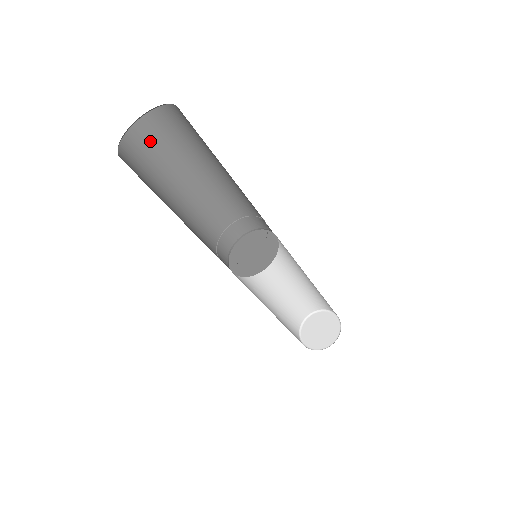
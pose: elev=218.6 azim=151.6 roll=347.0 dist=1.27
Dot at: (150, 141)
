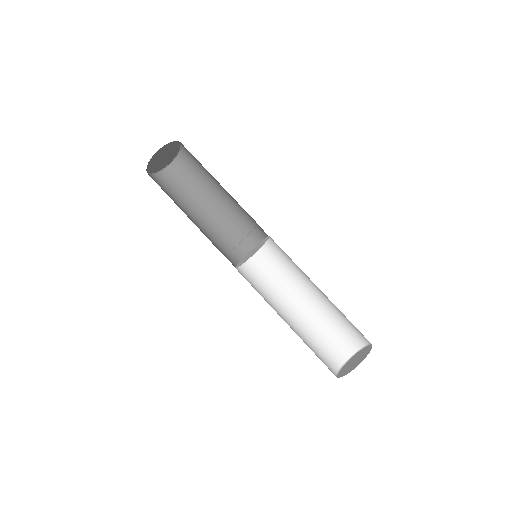
Dot at: (169, 183)
